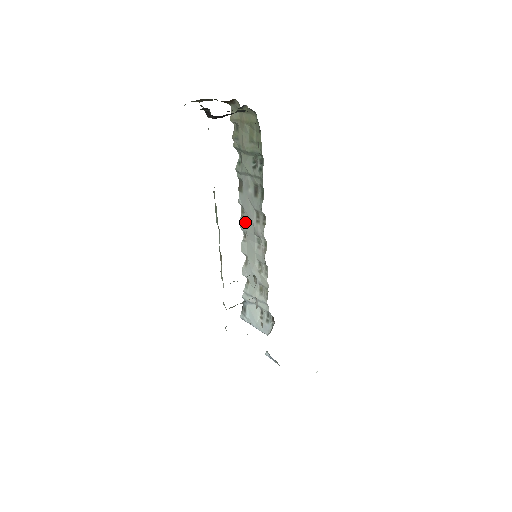
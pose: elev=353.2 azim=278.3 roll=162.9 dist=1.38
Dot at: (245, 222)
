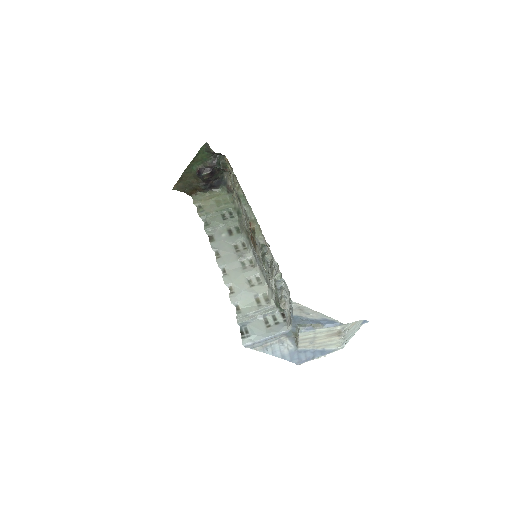
Dot at: (223, 259)
